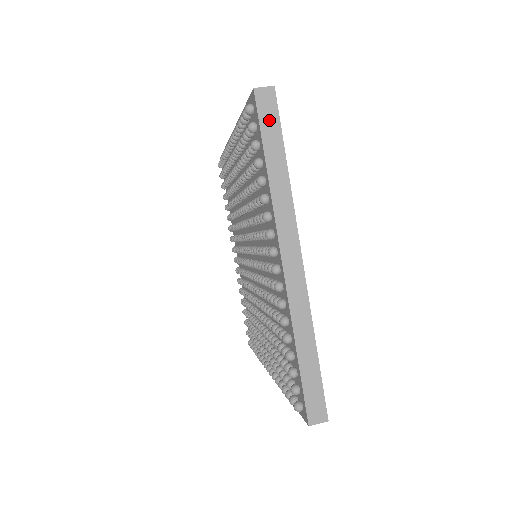
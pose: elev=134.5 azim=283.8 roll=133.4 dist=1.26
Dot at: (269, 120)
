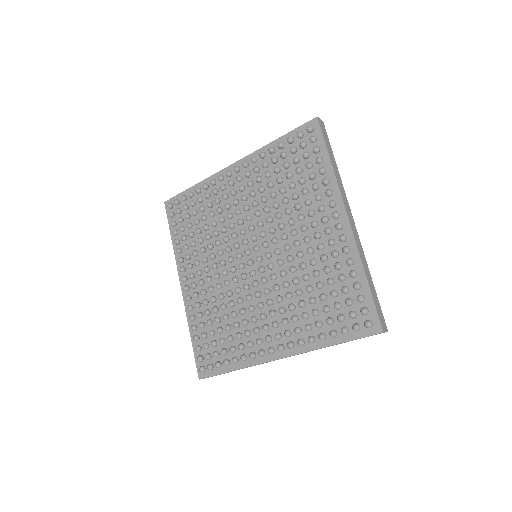
Dot at: (326, 137)
